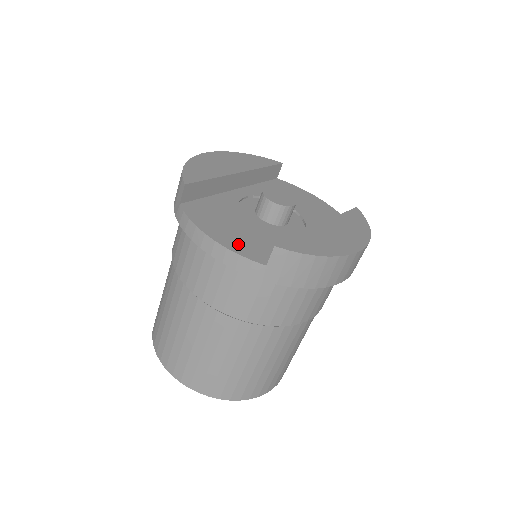
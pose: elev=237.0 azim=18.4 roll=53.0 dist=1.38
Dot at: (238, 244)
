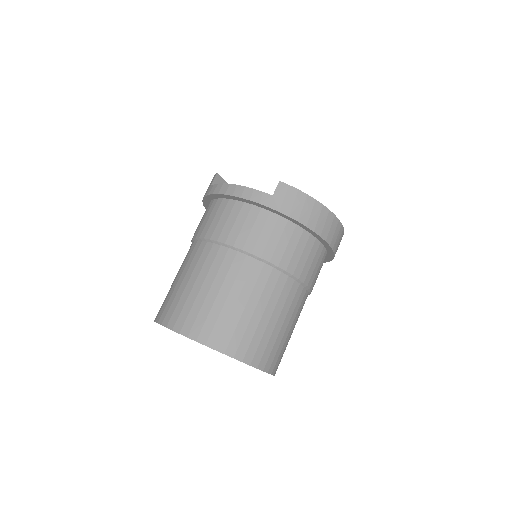
Dot at: occluded
